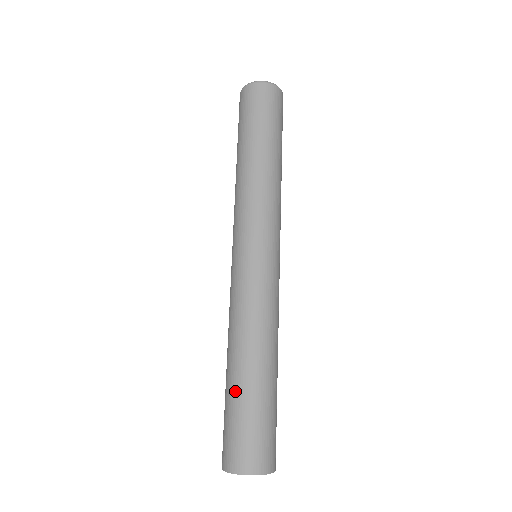
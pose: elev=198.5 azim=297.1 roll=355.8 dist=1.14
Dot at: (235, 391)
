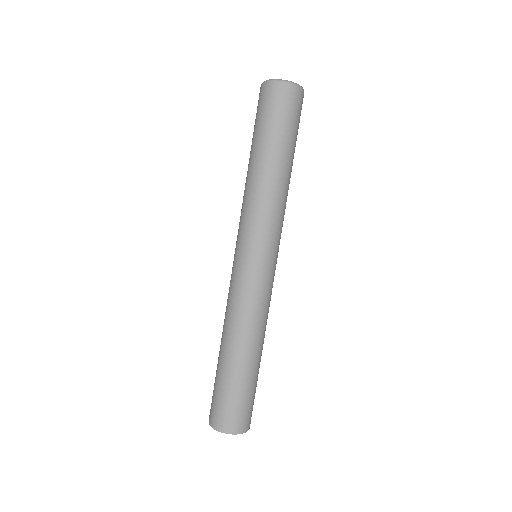
Dot at: (239, 375)
